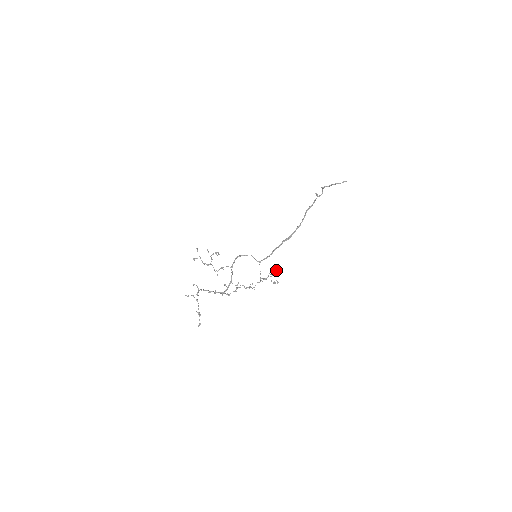
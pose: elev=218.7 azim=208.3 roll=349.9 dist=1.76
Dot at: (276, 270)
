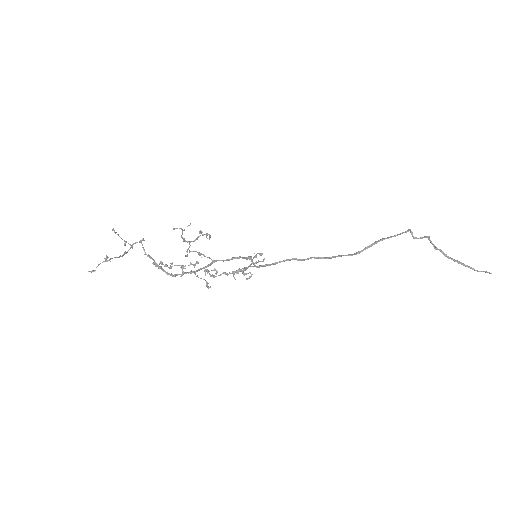
Dot at: (260, 254)
